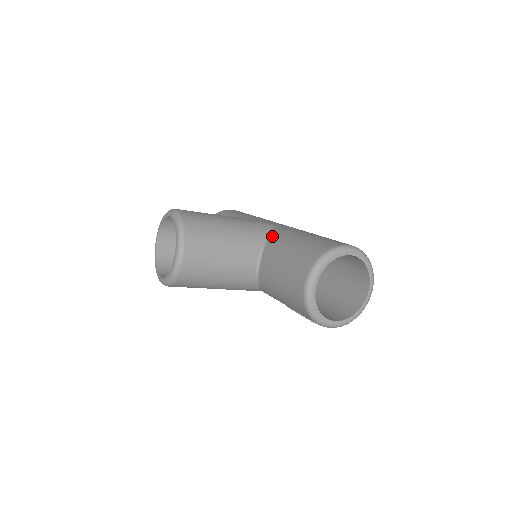
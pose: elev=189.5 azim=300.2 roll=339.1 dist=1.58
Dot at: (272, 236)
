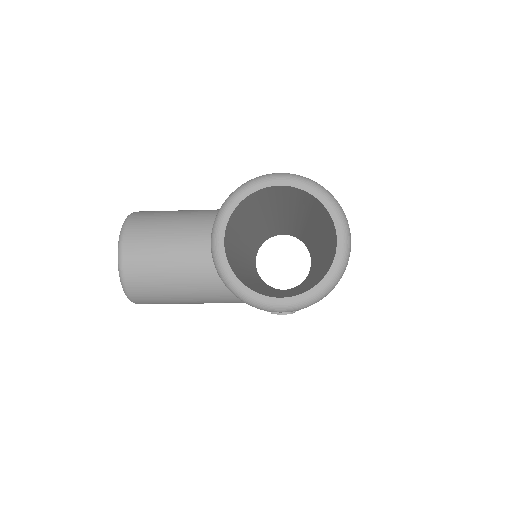
Dot at: occluded
